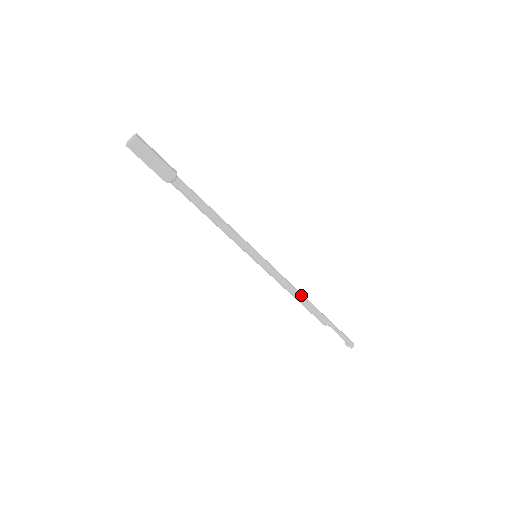
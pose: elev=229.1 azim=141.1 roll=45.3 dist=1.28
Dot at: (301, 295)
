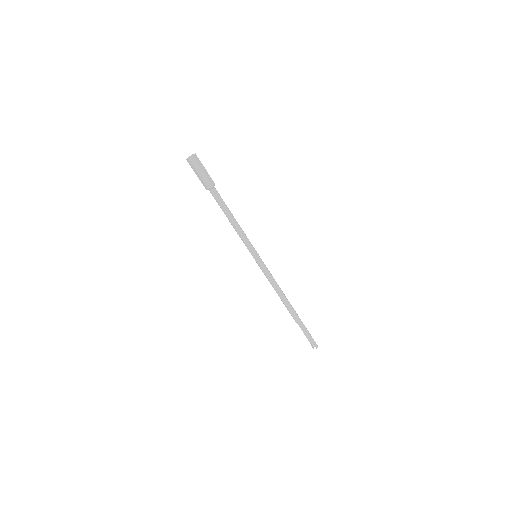
Dot at: (283, 293)
